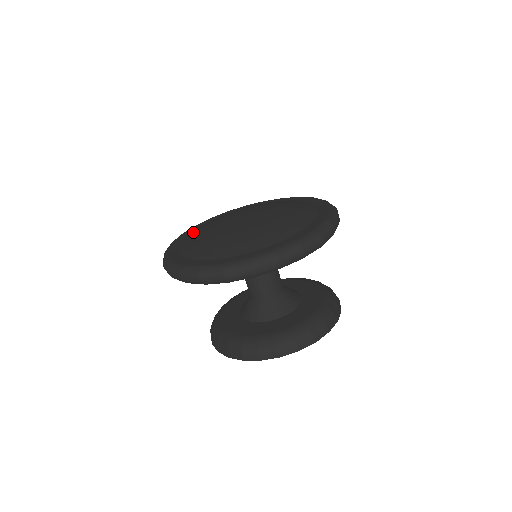
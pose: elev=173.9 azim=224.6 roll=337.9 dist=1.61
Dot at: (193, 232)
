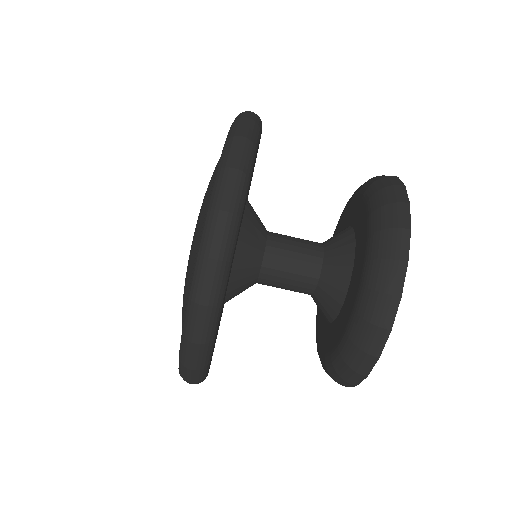
Dot at: occluded
